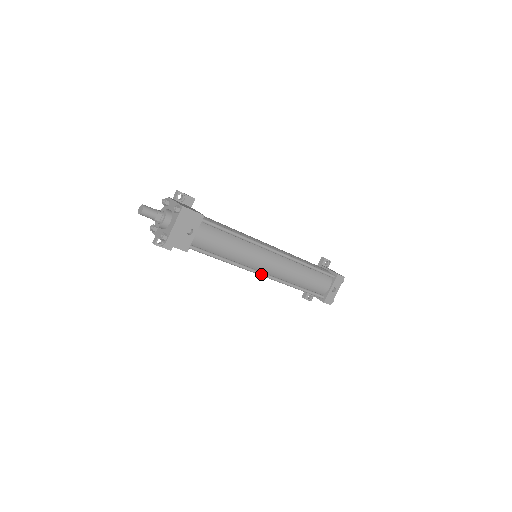
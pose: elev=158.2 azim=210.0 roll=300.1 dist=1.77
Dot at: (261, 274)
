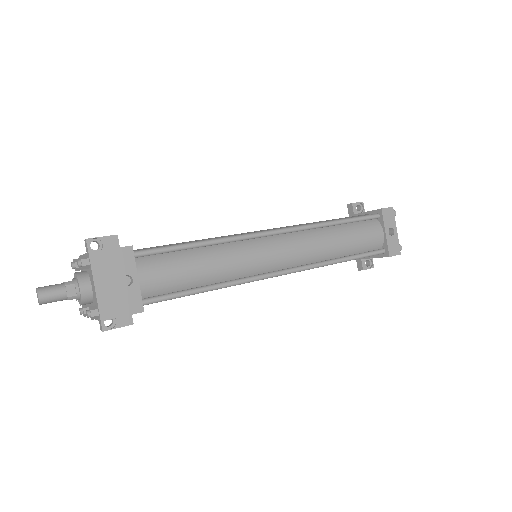
Dot at: (277, 274)
